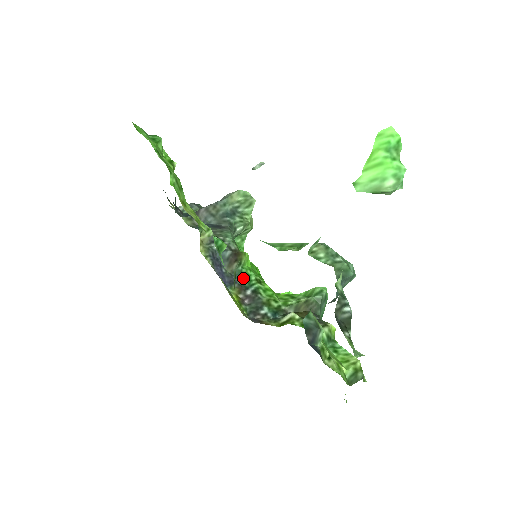
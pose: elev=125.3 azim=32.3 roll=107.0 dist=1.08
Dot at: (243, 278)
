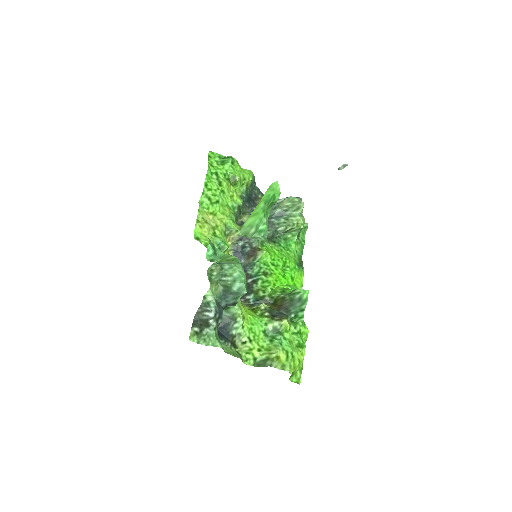
Dot at: (254, 269)
